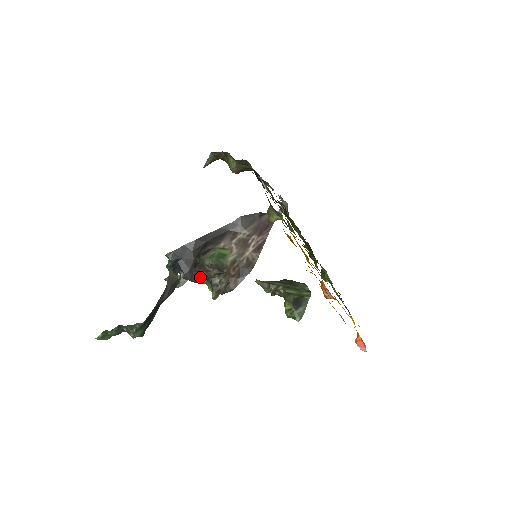
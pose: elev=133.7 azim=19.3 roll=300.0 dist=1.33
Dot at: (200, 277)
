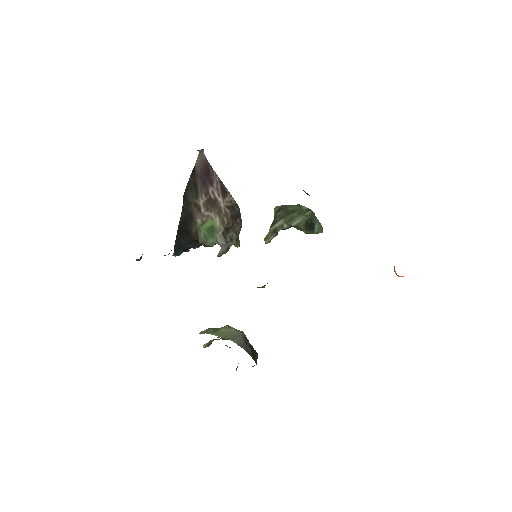
Dot at: occluded
